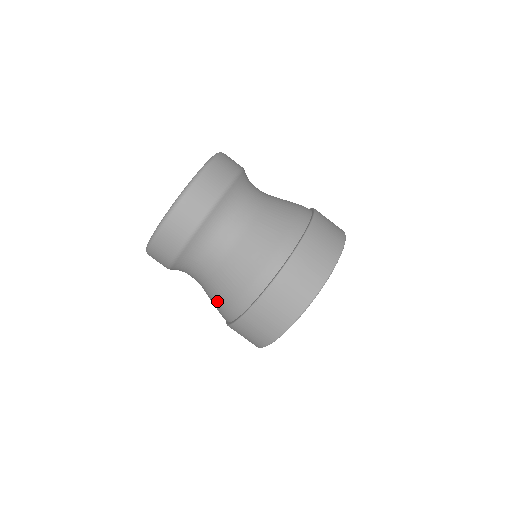
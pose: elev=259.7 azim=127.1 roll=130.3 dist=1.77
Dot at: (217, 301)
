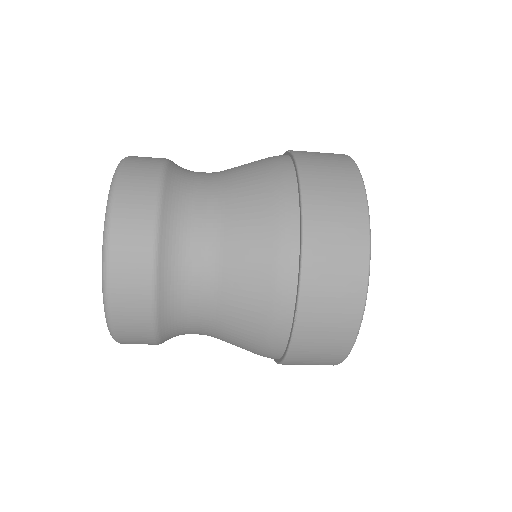
Dot at: occluded
